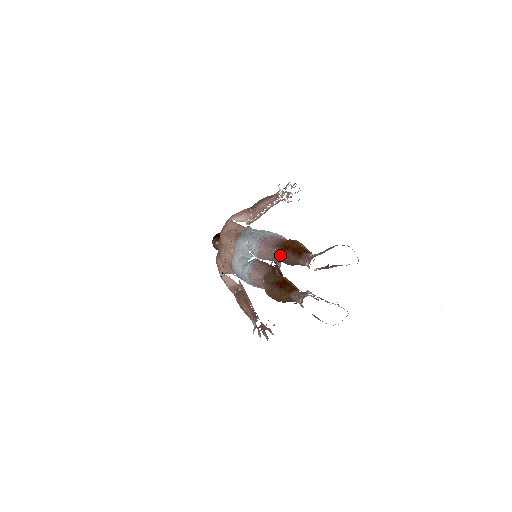
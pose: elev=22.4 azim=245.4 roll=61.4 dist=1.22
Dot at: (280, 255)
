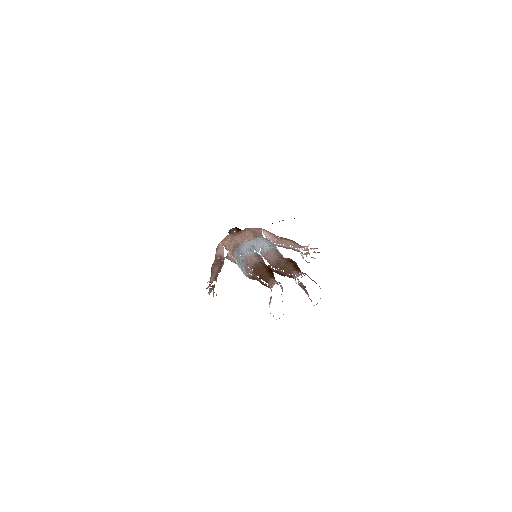
Dot at: (284, 261)
